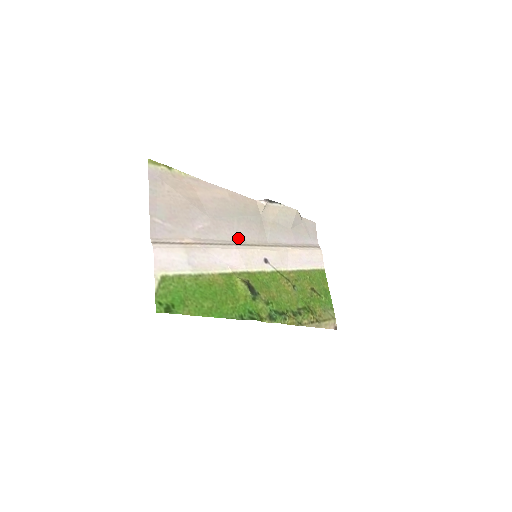
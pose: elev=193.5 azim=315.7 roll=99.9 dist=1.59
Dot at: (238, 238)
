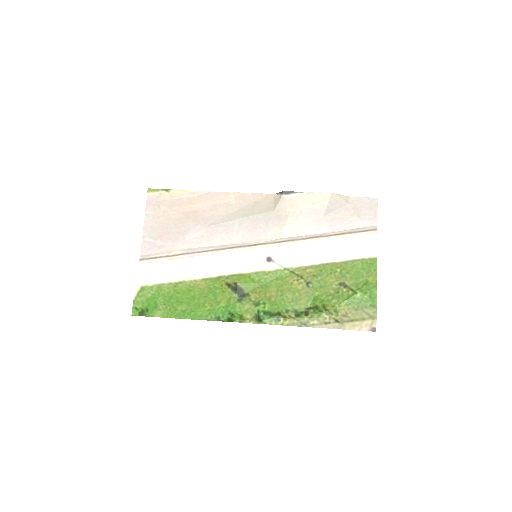
Dot at: (238, 240)
